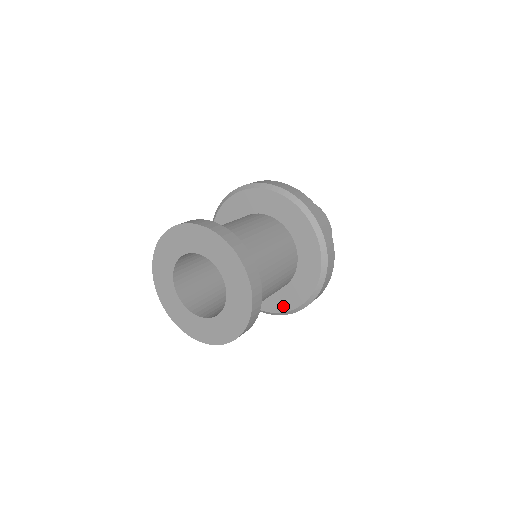
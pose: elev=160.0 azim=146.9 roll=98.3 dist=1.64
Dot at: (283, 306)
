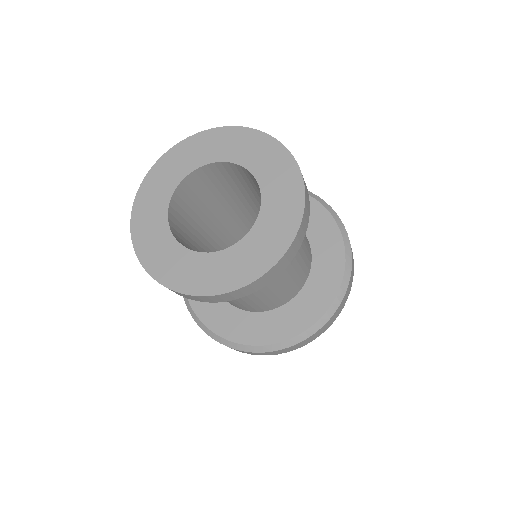
Dot at: (273, 335)
